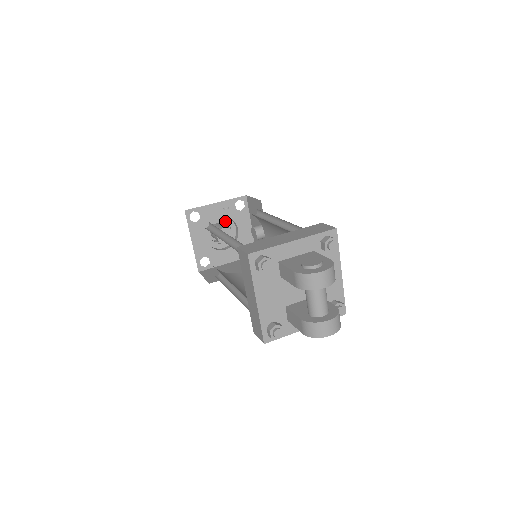
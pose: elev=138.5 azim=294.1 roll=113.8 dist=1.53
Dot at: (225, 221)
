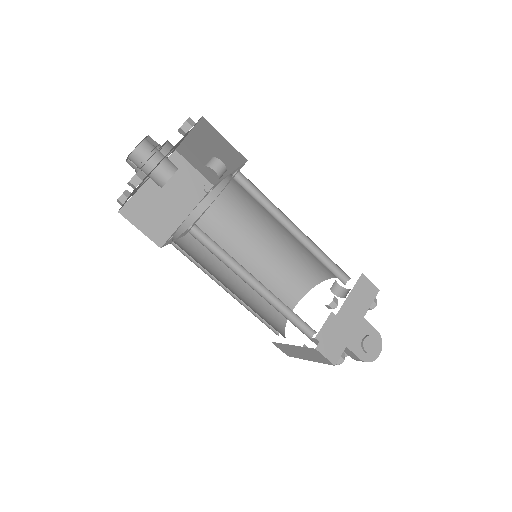
Dot at: (160, 147)
